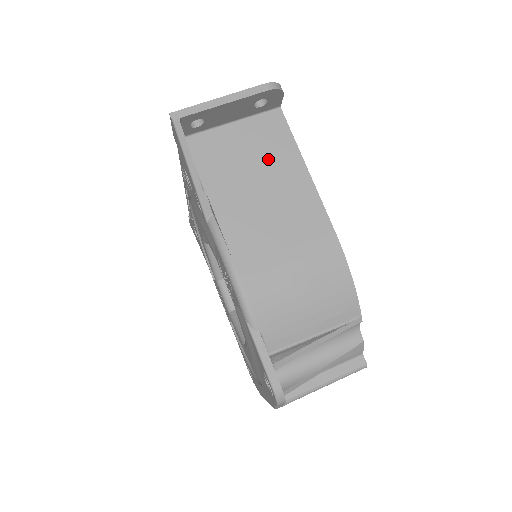
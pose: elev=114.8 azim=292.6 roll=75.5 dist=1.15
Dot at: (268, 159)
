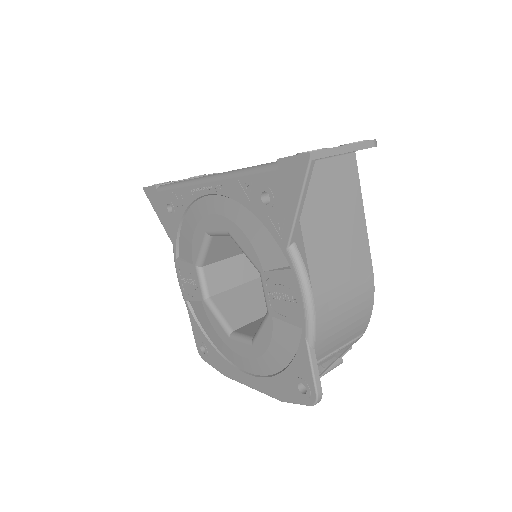
Dot at: (343, 199)
